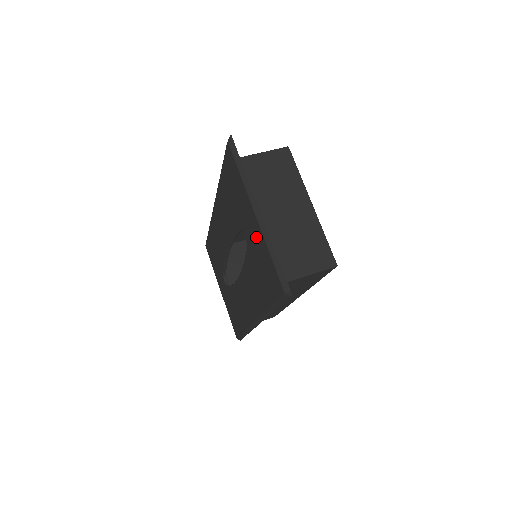
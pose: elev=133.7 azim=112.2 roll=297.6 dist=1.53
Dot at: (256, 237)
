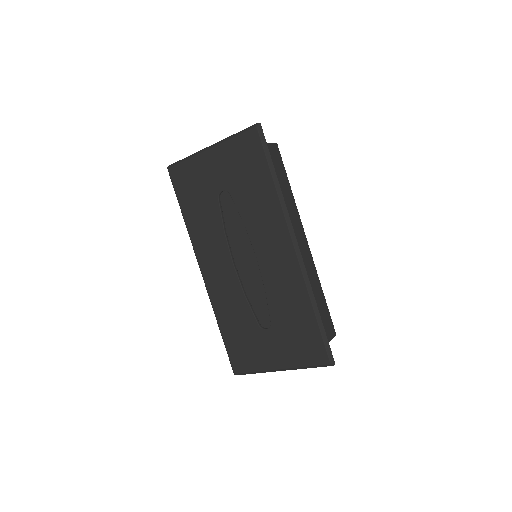
Dot at: (223, 161)
